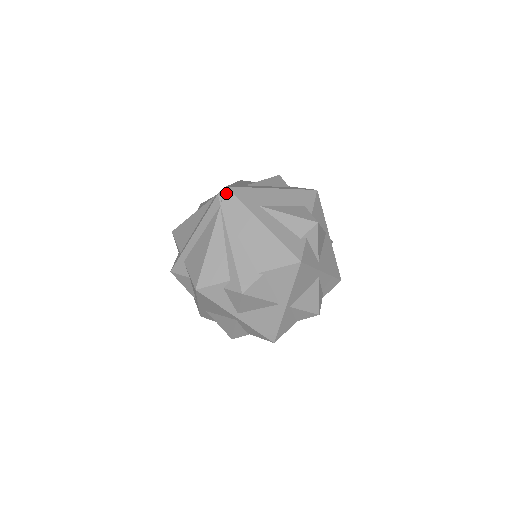
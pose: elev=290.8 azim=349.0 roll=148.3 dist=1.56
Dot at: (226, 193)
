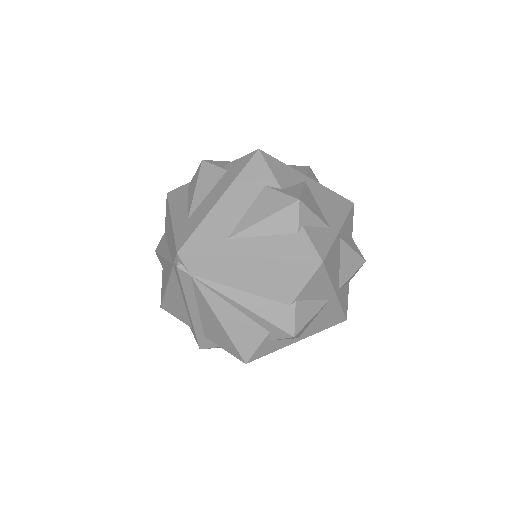
Dot at: (183, 259)
